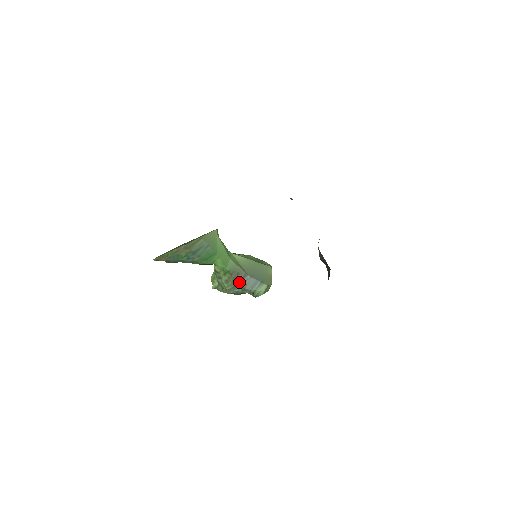
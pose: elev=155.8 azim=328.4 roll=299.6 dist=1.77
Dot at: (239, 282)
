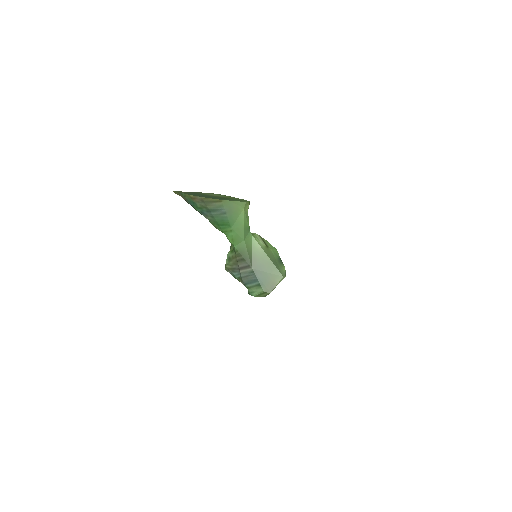
Dot at: (239, 268)
